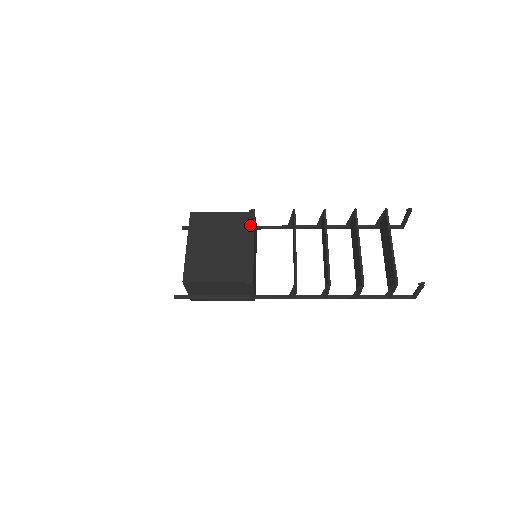
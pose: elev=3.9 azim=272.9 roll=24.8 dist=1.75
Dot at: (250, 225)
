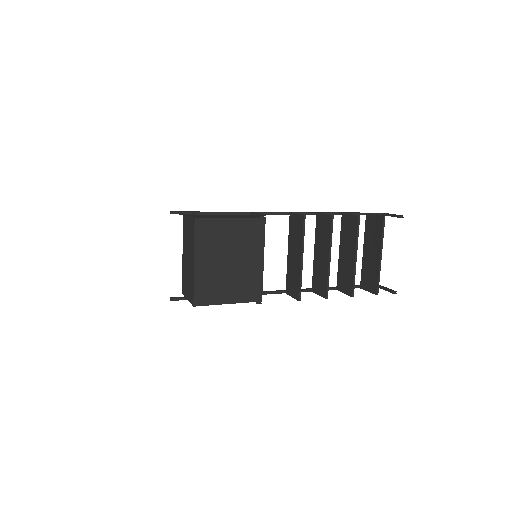
Dot at: (261, 236)
